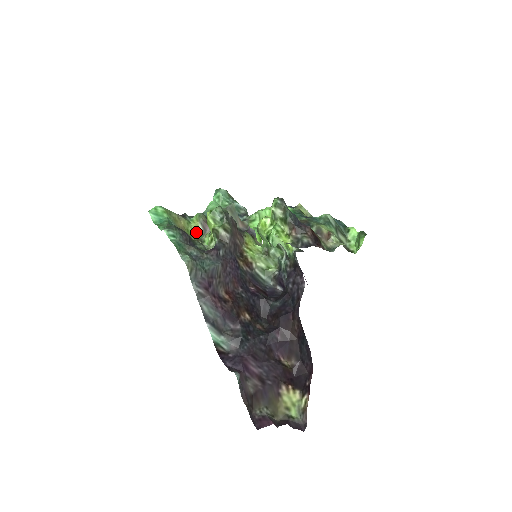
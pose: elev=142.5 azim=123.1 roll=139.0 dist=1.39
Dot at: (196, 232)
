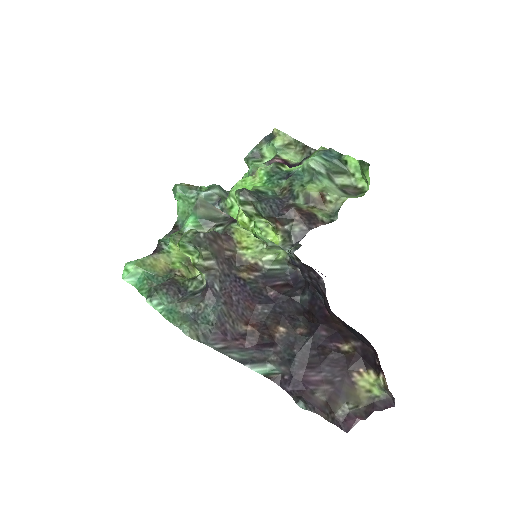
Dot at: (182, 256)
